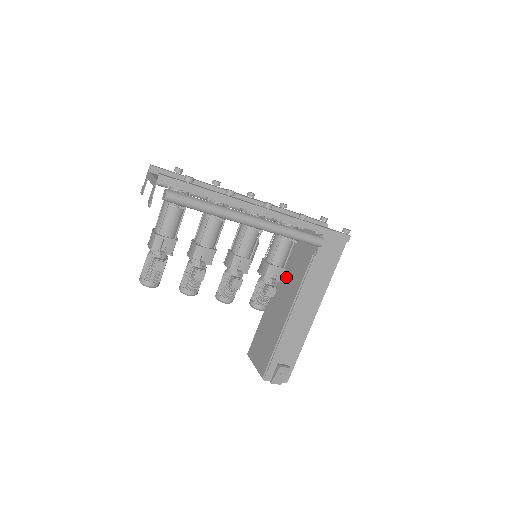
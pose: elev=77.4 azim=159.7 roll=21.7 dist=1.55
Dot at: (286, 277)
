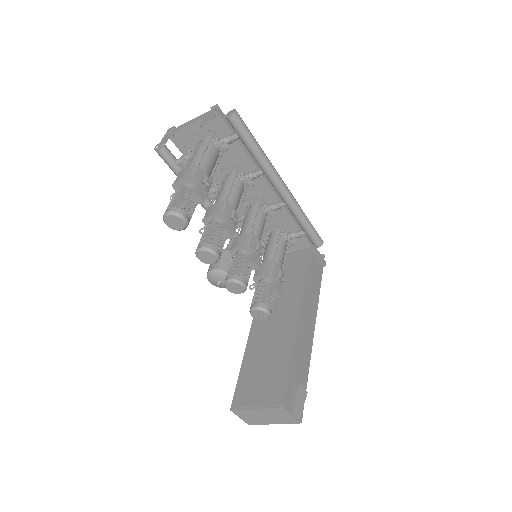
Dot at: occluded
